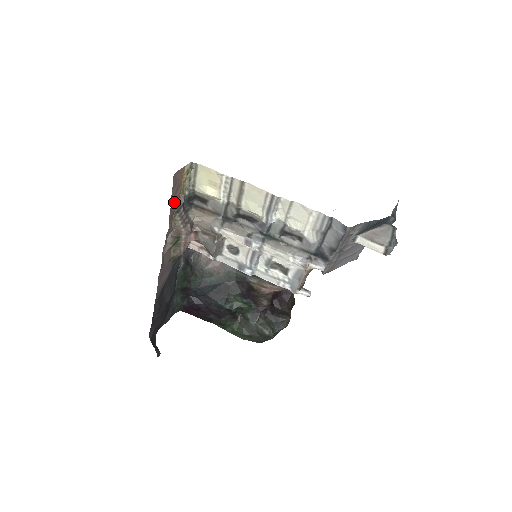
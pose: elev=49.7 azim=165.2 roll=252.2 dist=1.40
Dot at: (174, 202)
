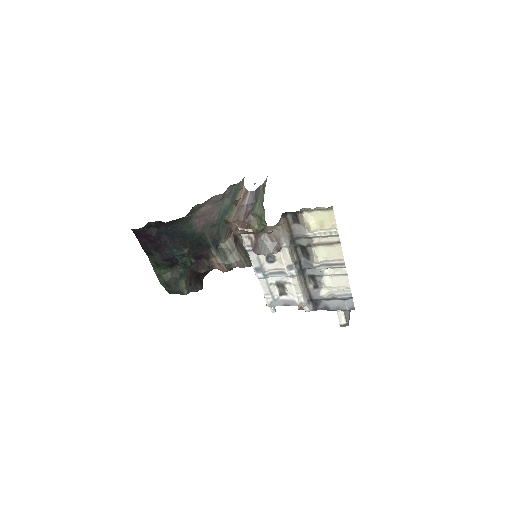
Dot at: occluded
